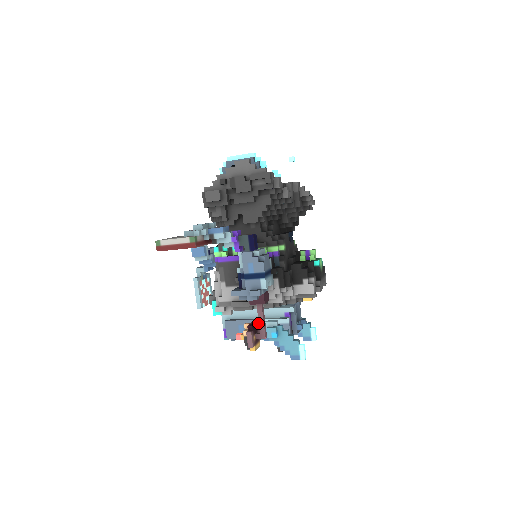
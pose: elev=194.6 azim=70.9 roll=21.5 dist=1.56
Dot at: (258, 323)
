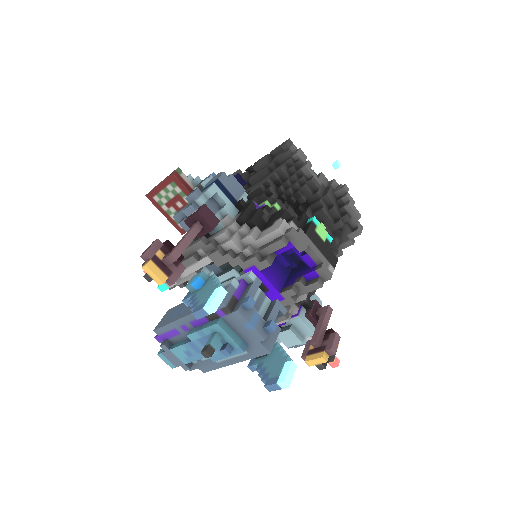
Dot at: occluded
